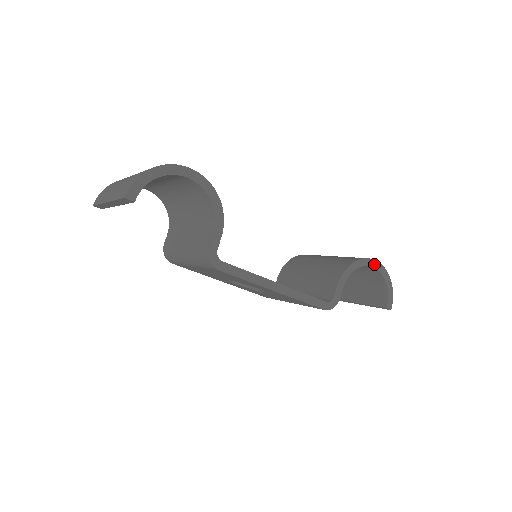
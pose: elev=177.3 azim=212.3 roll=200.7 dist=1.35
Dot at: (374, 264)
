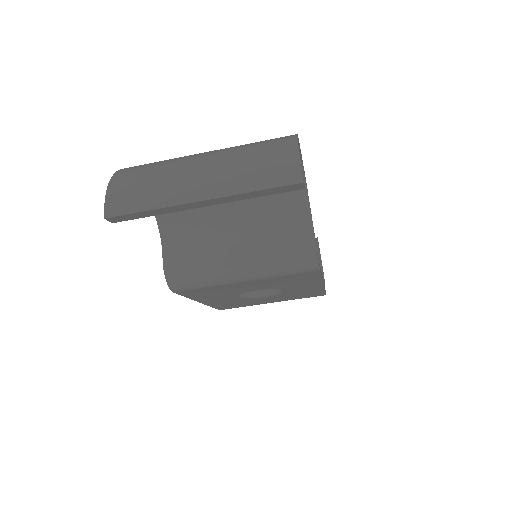
Dot at: (318, 242)
